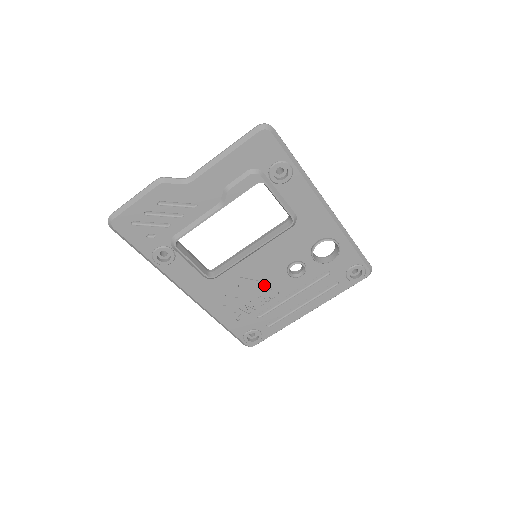
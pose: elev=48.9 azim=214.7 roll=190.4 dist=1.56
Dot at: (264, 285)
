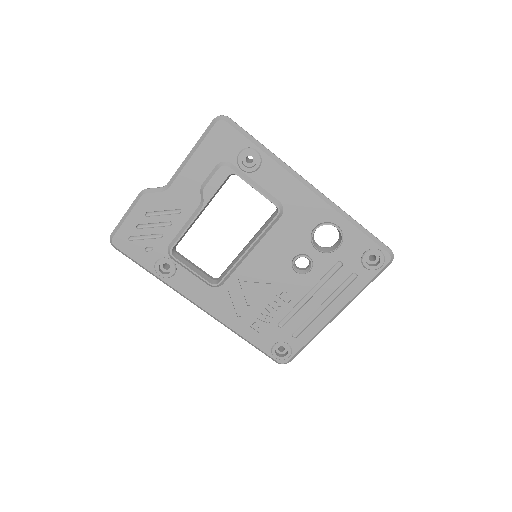
Dot at: (274, 287)
